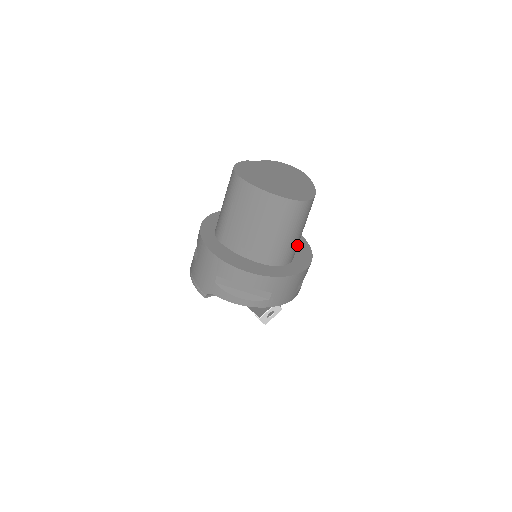
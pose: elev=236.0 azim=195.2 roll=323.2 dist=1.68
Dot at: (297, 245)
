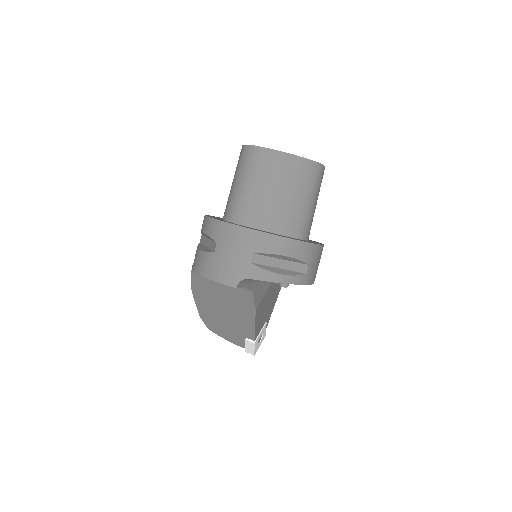
Dot at: occluded
